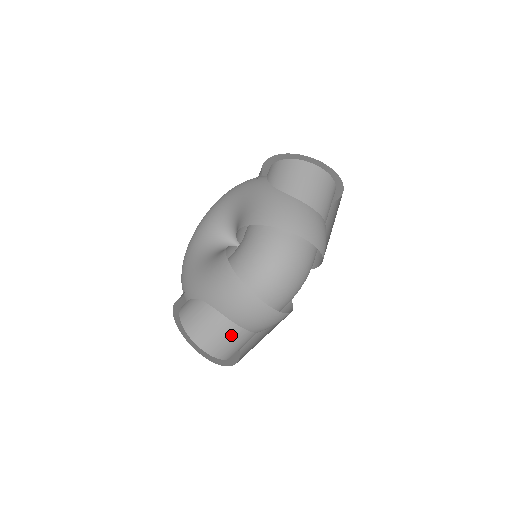
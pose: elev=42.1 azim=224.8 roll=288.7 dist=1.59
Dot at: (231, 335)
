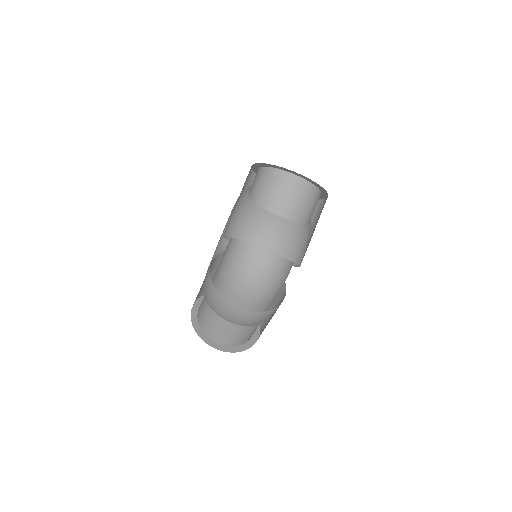
Dot at: (225, 328)
